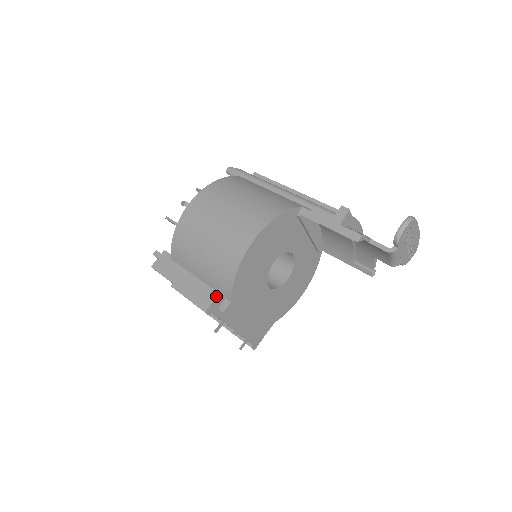
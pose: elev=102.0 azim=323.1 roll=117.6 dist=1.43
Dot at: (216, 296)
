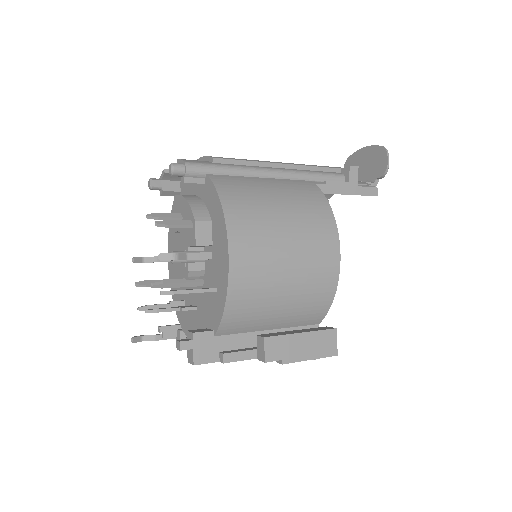
Dot at: (336, 333)
